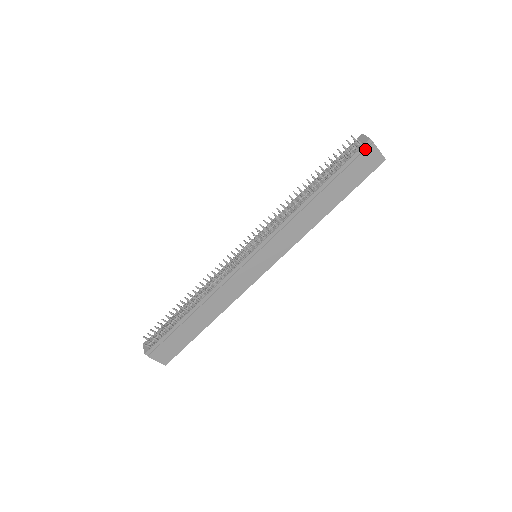
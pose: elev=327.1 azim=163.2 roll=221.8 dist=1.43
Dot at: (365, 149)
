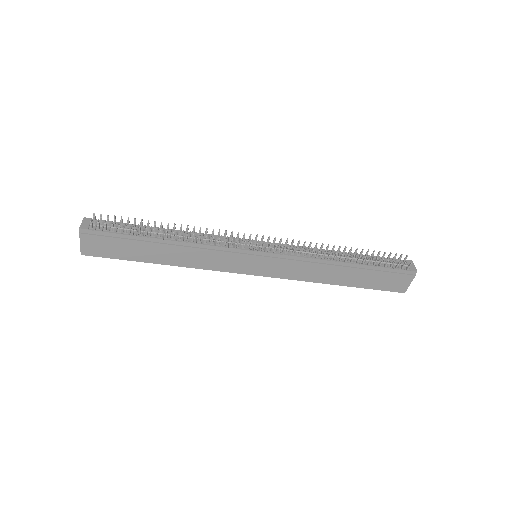
Dot at: (407, 274)
